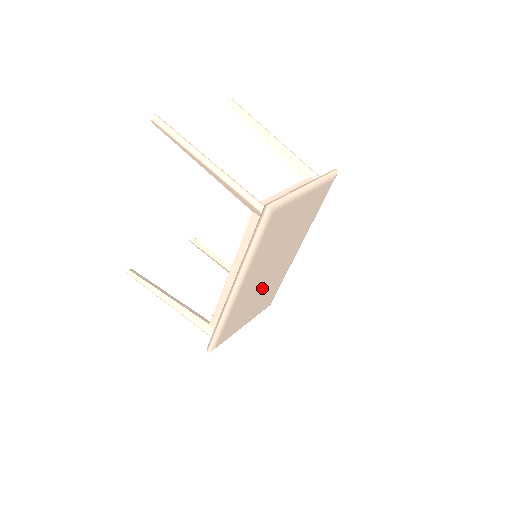
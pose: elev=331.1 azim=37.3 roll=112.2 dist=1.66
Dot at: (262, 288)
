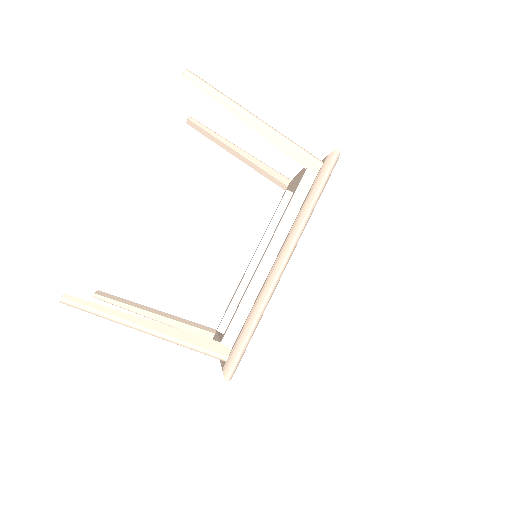
Dot at: occluded
